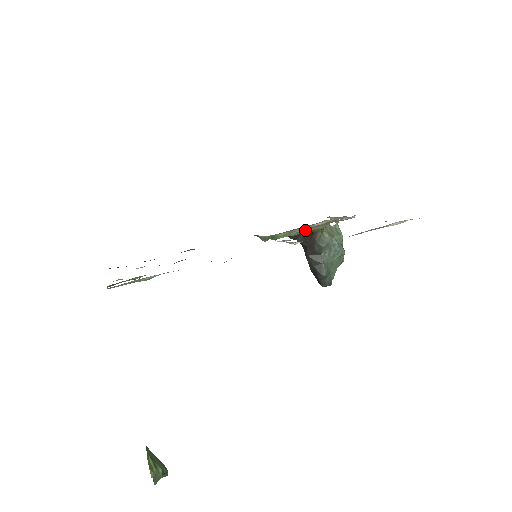
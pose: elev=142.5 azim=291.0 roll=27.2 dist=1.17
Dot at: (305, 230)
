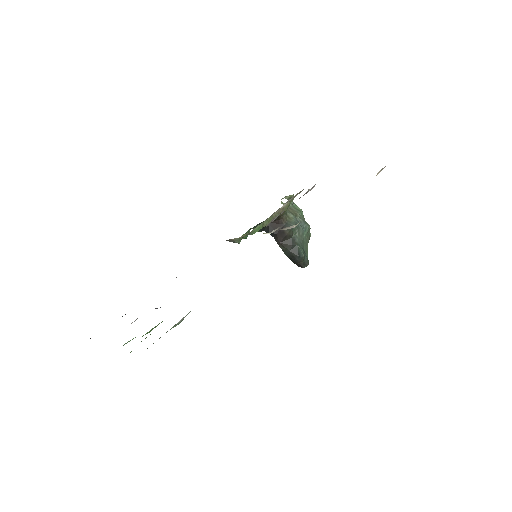
Dot at: (274, 216)
